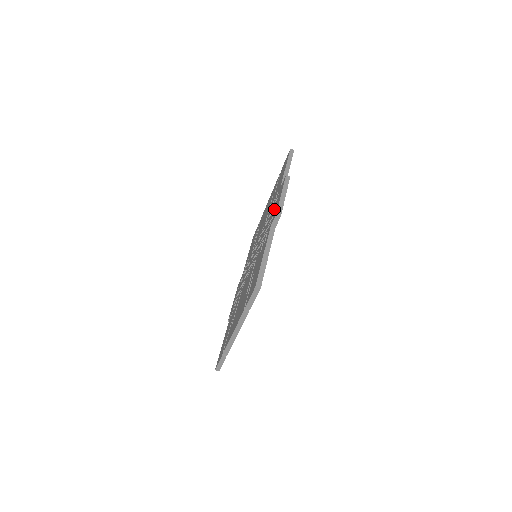
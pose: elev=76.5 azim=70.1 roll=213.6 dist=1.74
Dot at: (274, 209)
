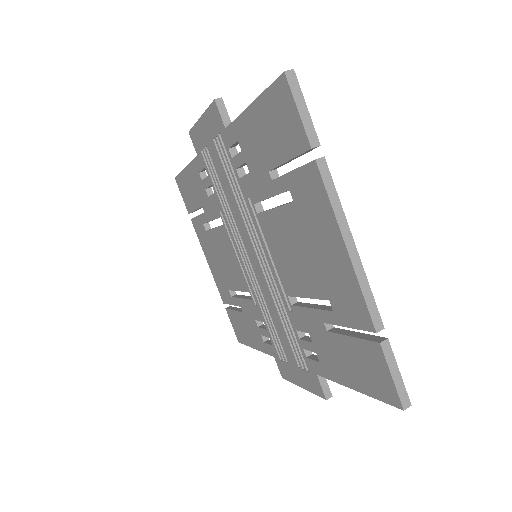
Dot at: (211, 147)
